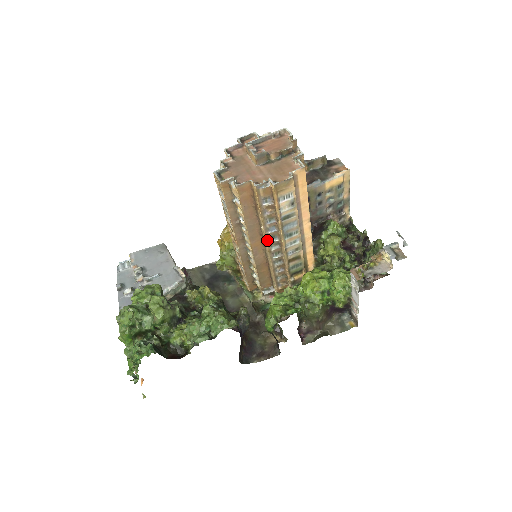
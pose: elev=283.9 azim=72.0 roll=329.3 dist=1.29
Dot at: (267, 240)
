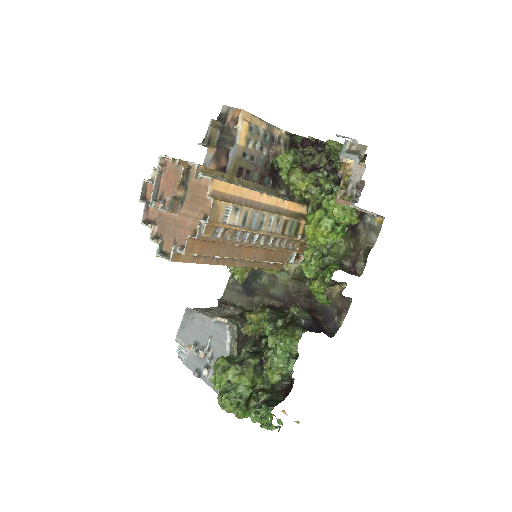
Dot at: (250, 245)
